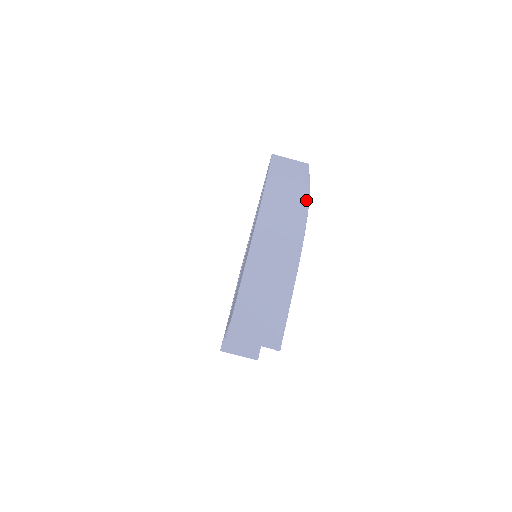
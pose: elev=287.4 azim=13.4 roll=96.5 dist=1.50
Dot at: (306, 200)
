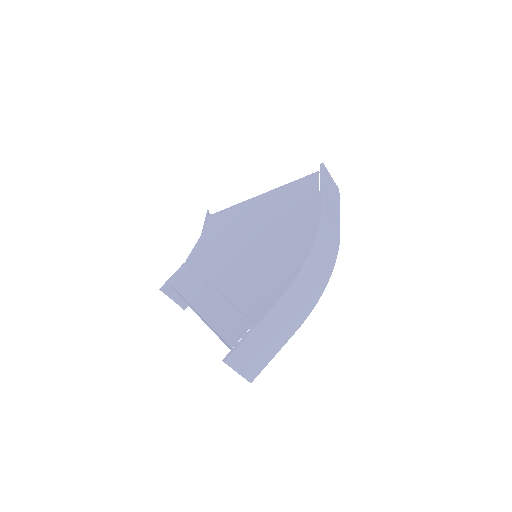
Dot at: (335, 260)
